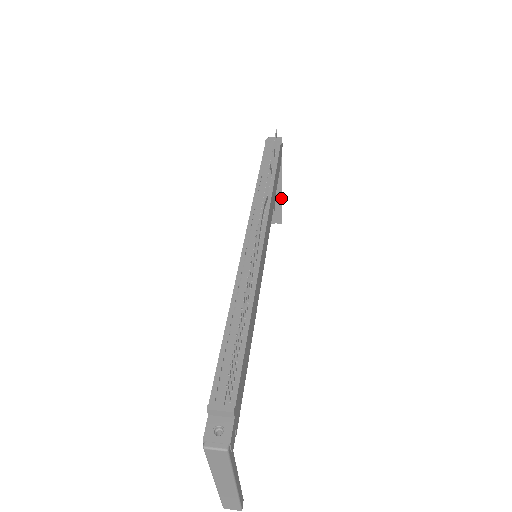
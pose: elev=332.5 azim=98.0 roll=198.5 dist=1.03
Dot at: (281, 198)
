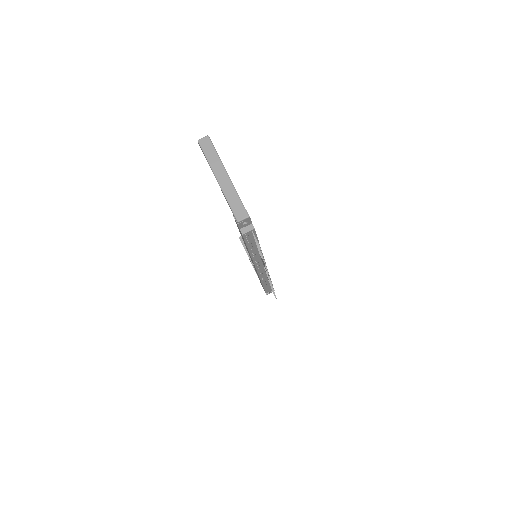
Dot at: occluded
